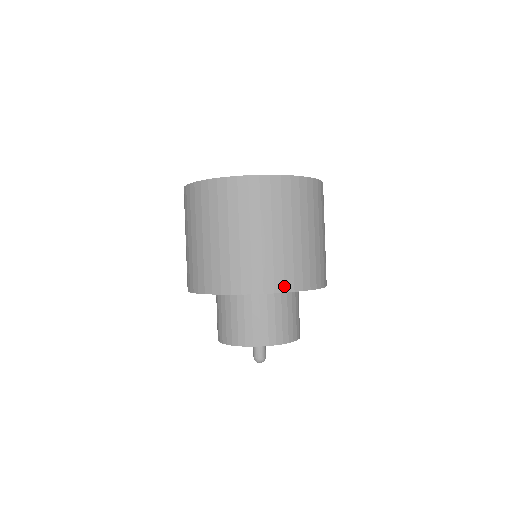
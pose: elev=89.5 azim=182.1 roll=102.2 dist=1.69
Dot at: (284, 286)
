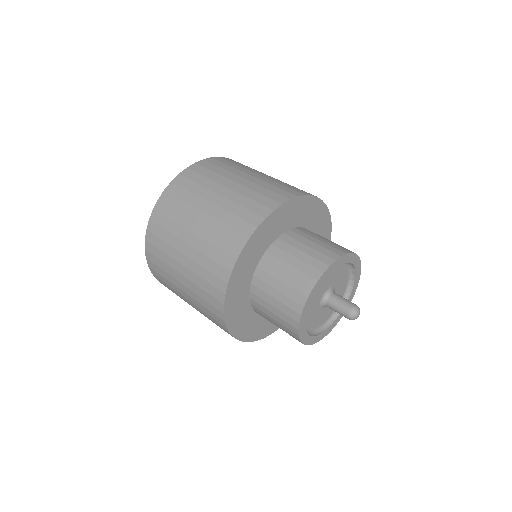
Dot at: (244, 235)
